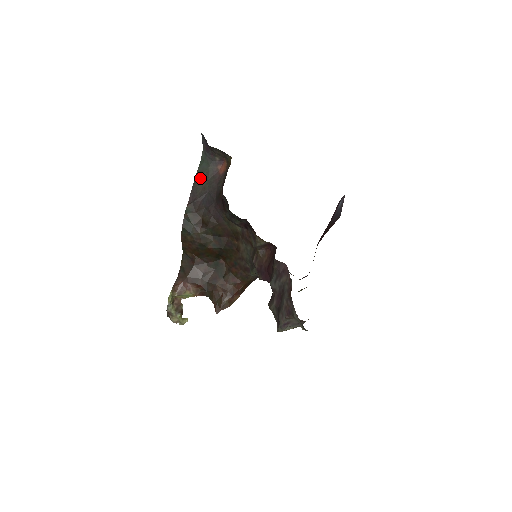
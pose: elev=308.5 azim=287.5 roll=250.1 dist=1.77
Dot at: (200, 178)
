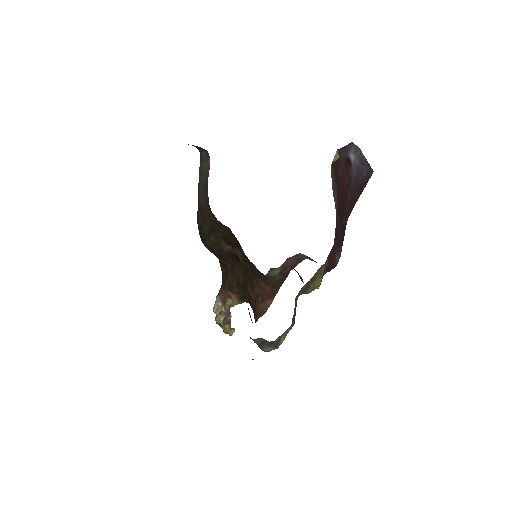
Dot at: (200, 179)
